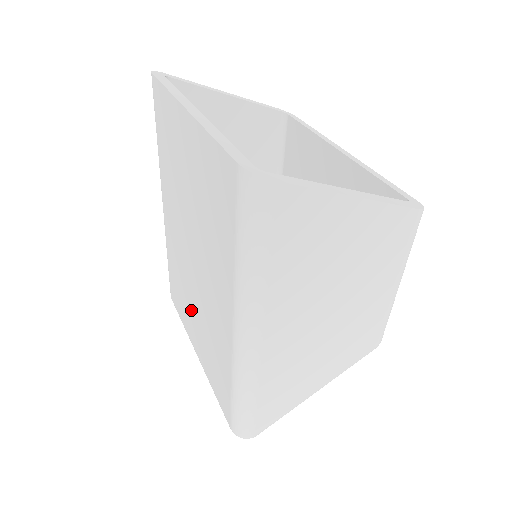
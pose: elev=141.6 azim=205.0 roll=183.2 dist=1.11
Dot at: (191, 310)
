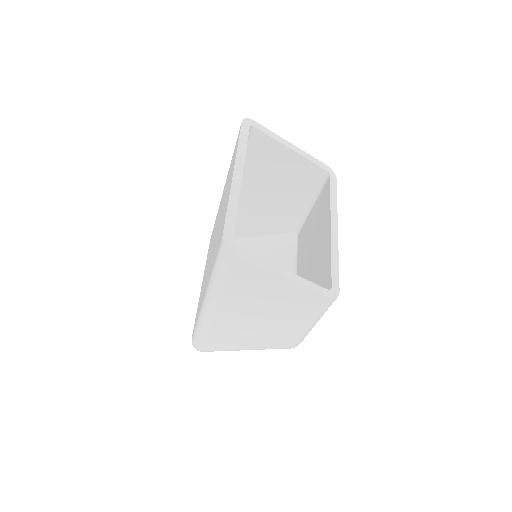
Dot at: (207, 263)
